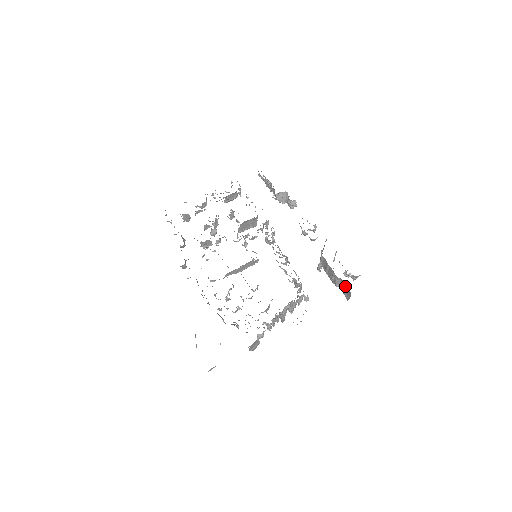
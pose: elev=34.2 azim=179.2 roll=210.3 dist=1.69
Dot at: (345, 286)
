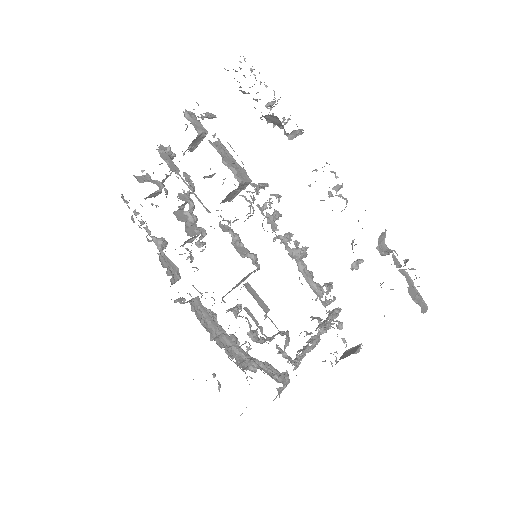
Dot at: occluded
